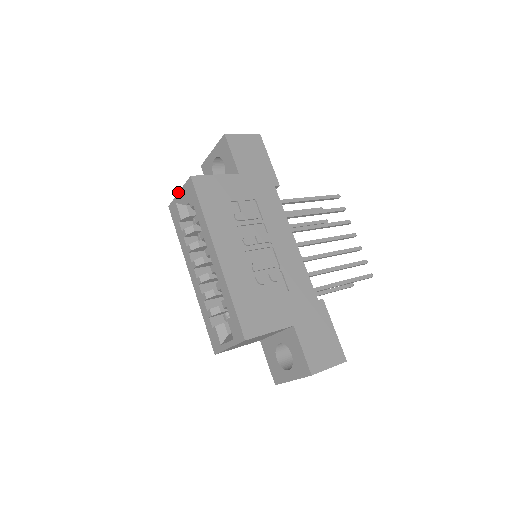
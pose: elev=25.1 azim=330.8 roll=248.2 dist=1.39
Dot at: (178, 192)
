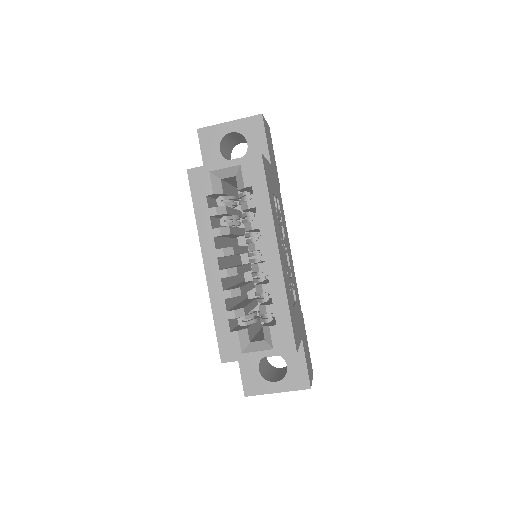
Dot at: occluded
